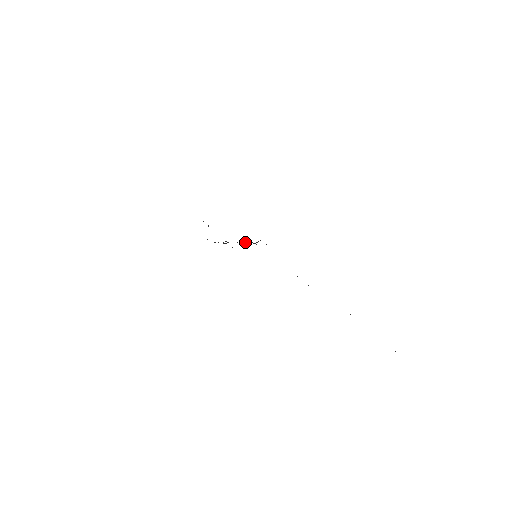
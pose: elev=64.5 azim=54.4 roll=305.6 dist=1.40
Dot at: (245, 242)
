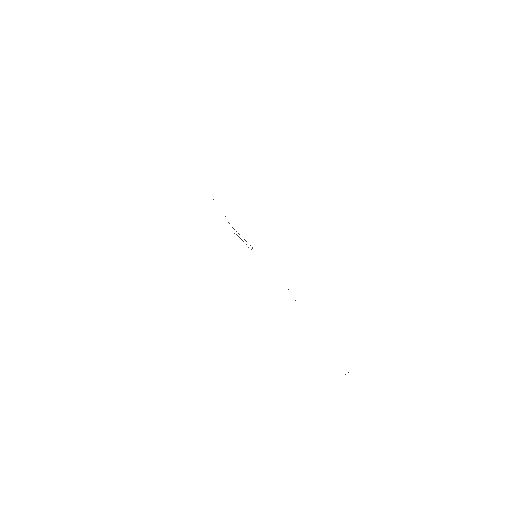
Dot at: occluded
